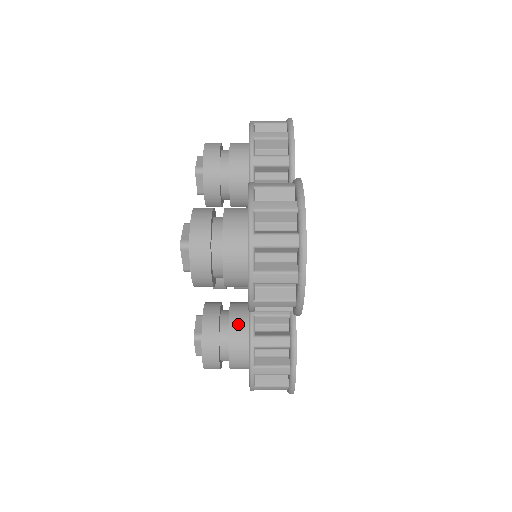
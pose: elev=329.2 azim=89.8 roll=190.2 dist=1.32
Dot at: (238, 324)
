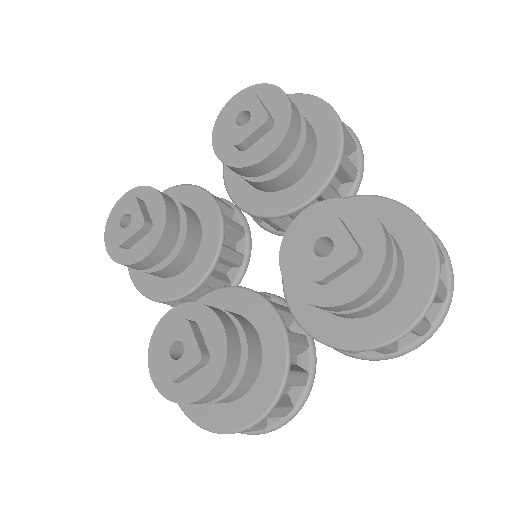
Dot at: (255, 348)
